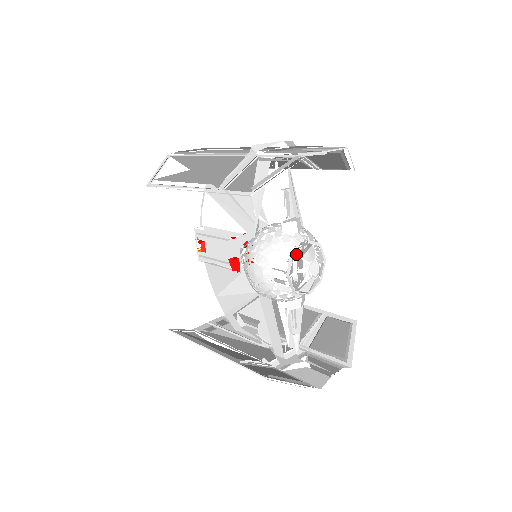
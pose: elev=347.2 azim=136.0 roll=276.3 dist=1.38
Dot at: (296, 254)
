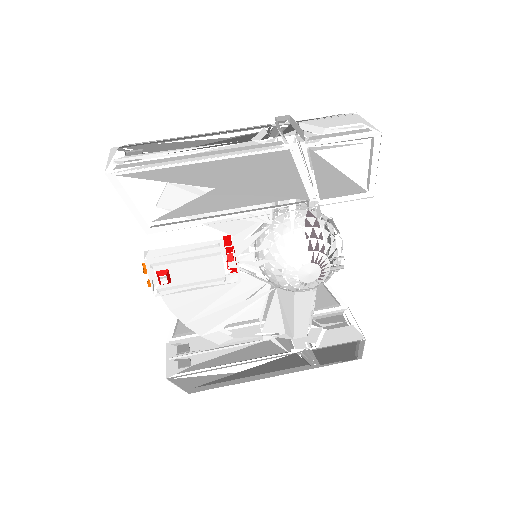
Dot at: (338, 235)
